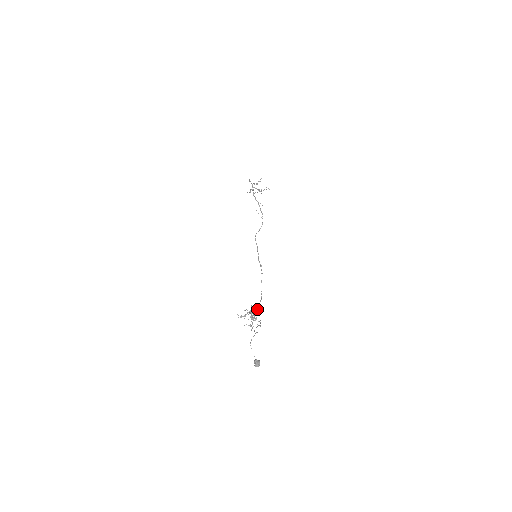
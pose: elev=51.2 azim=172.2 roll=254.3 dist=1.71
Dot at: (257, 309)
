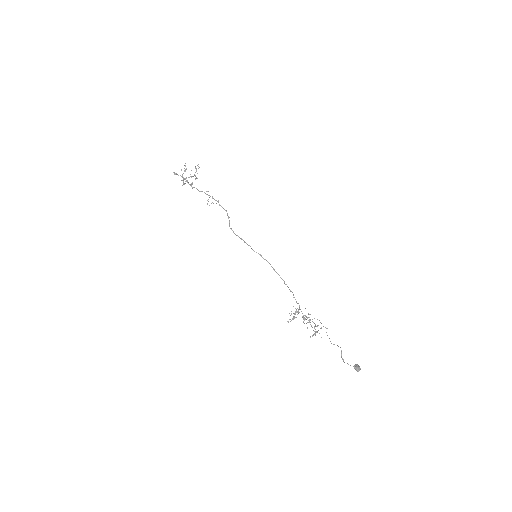
Dot at: occluded
